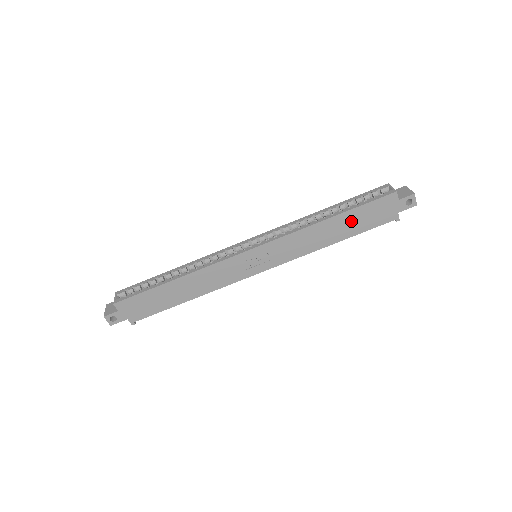
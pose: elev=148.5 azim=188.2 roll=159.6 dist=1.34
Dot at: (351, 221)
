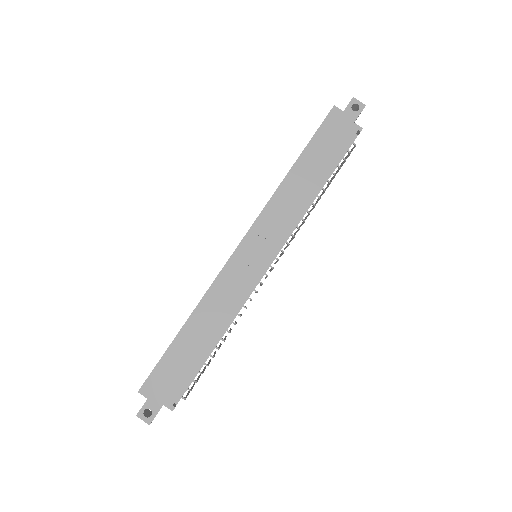
Dot at: (315, 158)
